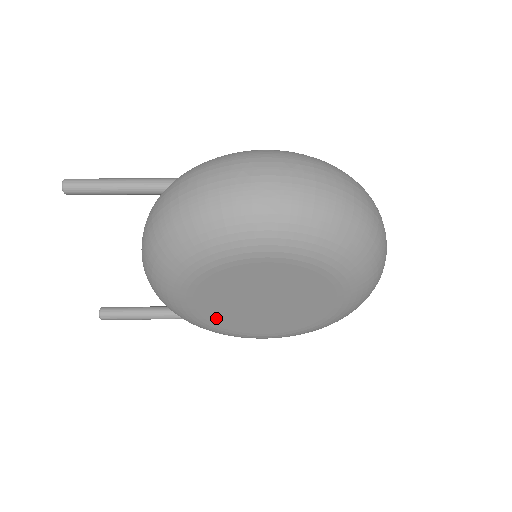
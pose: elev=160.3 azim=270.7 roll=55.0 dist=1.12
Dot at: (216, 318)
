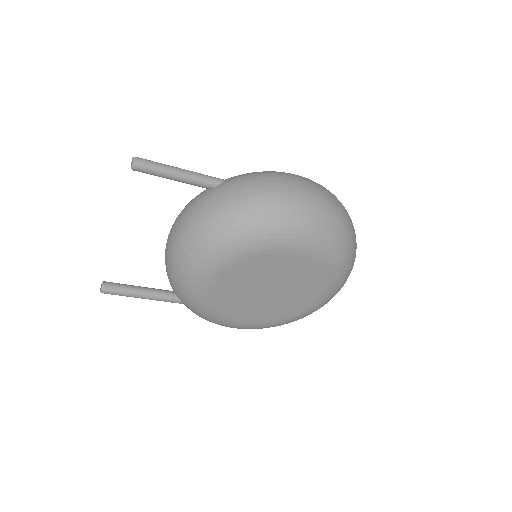
Dot at: (222, 300)
